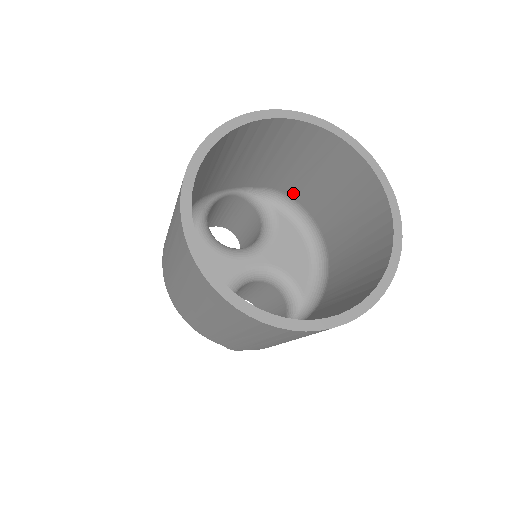
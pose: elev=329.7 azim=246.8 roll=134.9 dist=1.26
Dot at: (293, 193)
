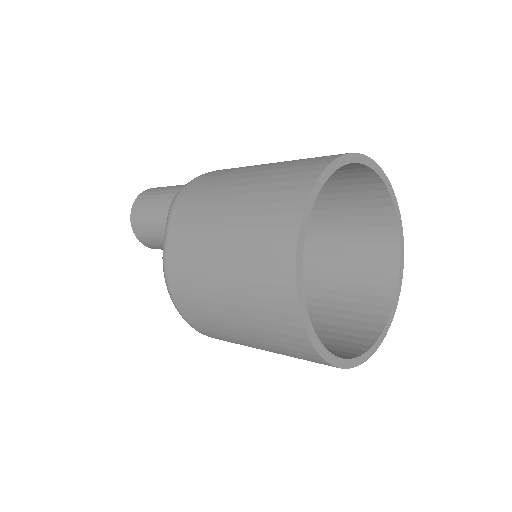
Dot at: occluded
